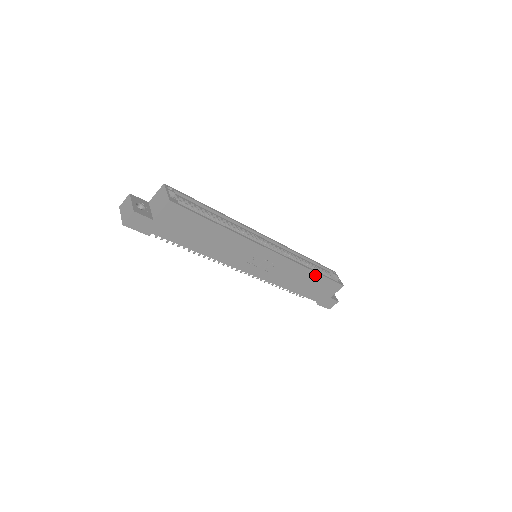
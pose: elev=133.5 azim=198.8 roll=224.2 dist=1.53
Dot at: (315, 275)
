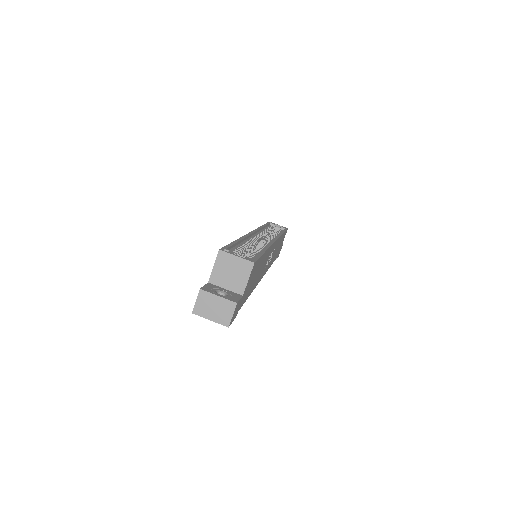
Dot at: (282, 236)
